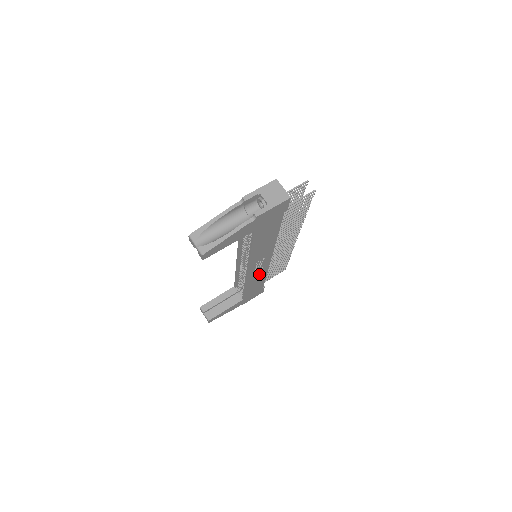
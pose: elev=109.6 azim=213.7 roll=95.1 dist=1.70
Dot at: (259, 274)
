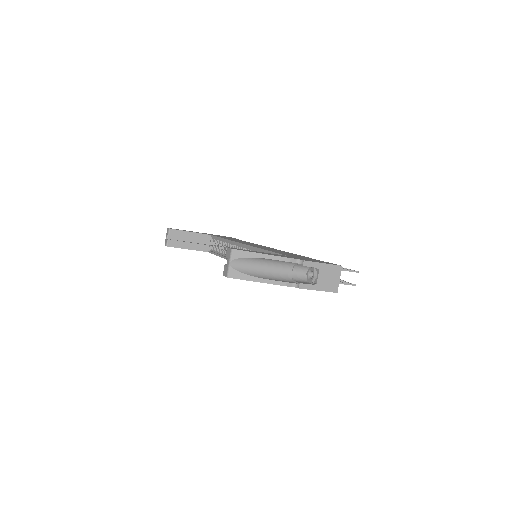
Dot at: occluded
